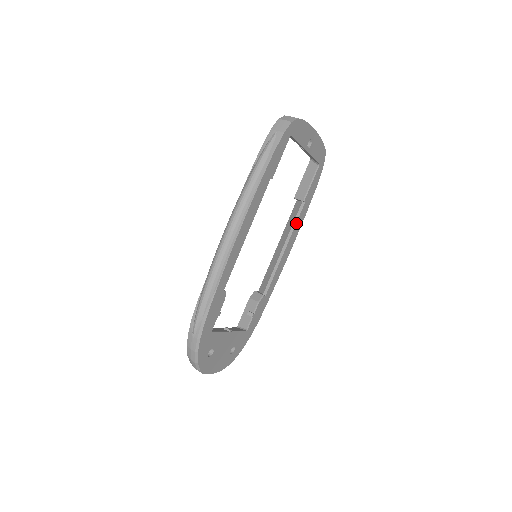
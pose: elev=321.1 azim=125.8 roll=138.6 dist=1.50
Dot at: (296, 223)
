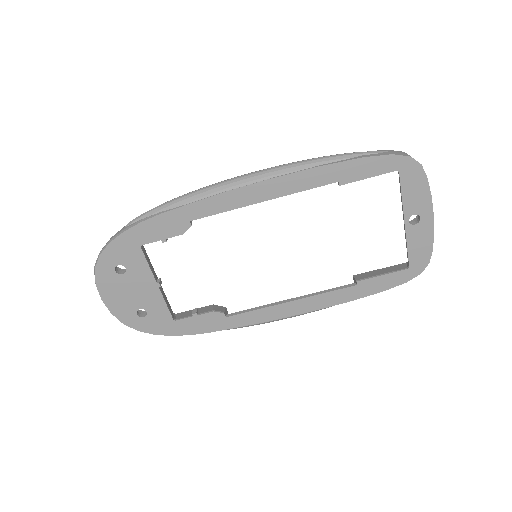
Dot at: (328, 292)
